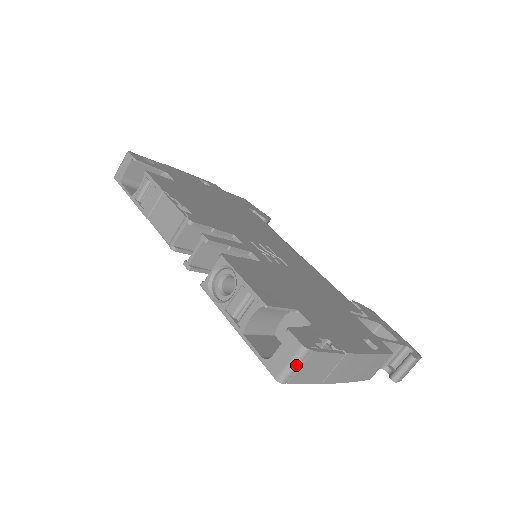
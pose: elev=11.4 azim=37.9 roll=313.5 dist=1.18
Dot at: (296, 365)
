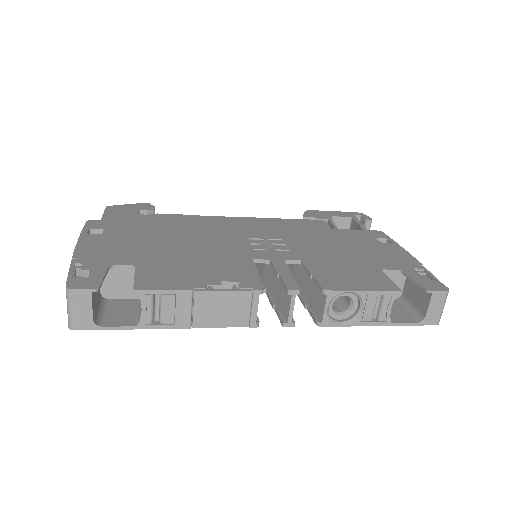
Dot at: (444, 305)
